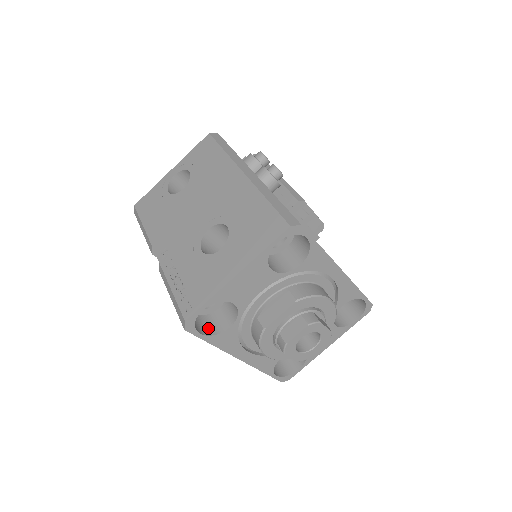
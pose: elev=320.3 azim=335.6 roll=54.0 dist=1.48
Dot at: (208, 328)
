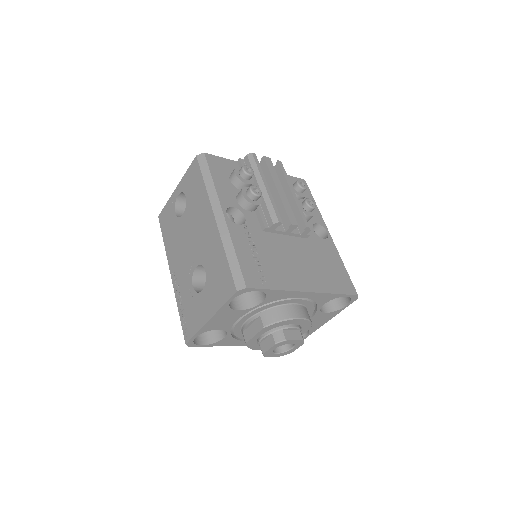
Dot at: (210, 337)
